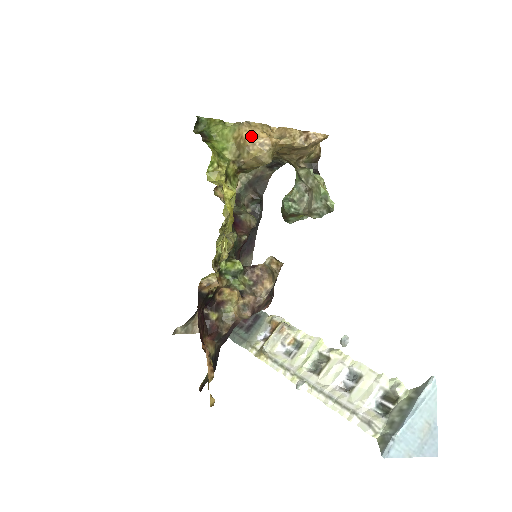
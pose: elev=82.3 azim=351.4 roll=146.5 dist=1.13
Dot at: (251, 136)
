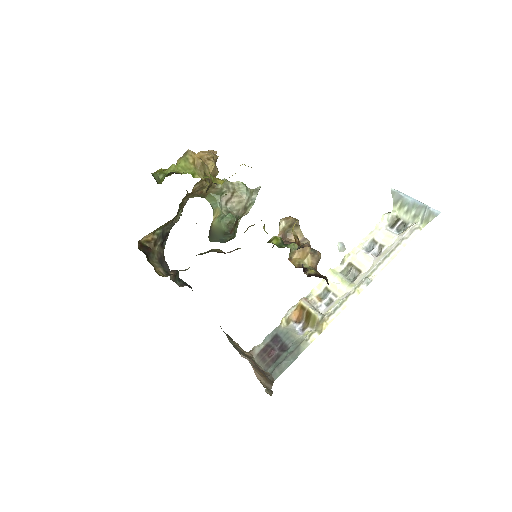
Dot at: (199, 157)
